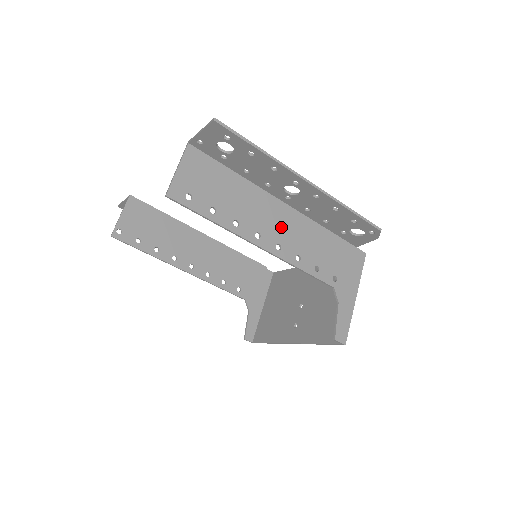
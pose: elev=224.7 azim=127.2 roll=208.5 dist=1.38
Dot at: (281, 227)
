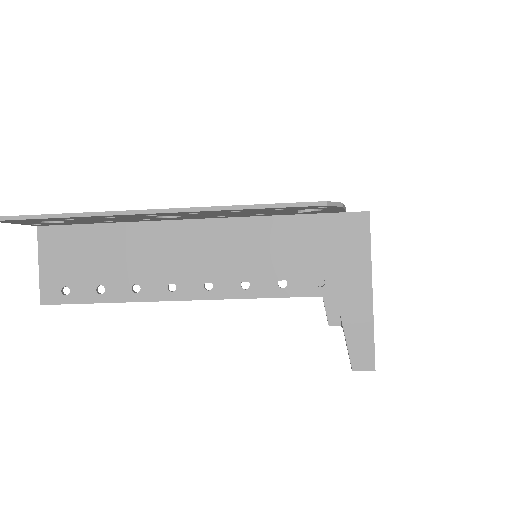
Dot at: (201, 256)
